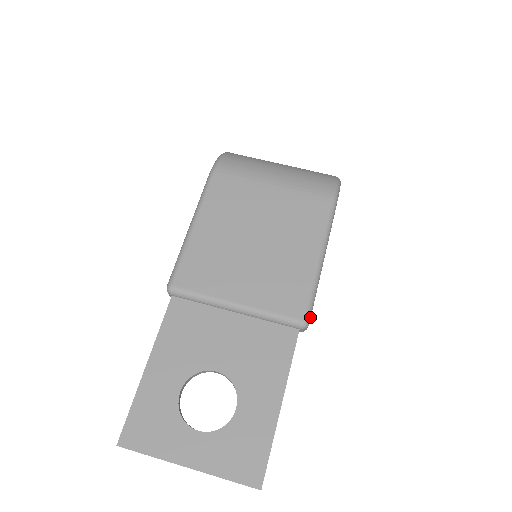
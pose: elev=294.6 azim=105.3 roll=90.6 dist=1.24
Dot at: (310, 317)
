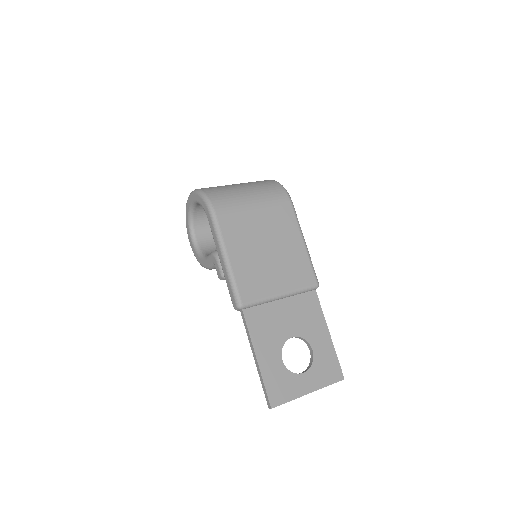
Dot at: (317, 280)
